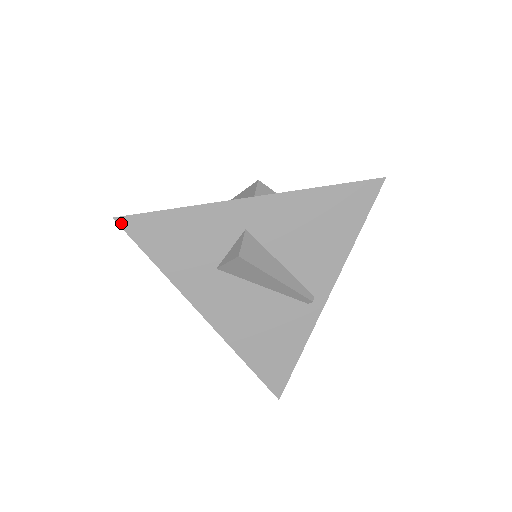
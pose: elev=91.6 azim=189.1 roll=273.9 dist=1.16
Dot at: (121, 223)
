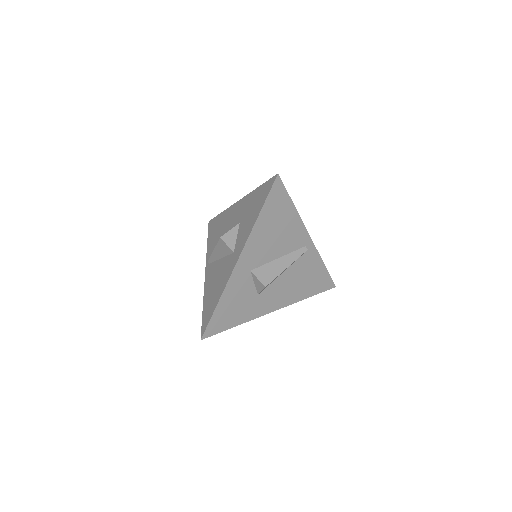
Dot at: (206, 337)
